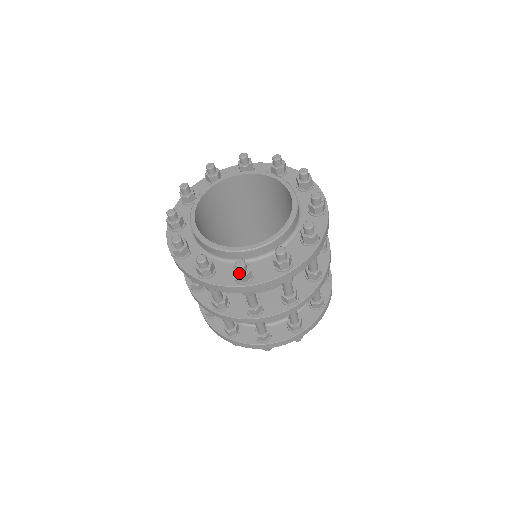
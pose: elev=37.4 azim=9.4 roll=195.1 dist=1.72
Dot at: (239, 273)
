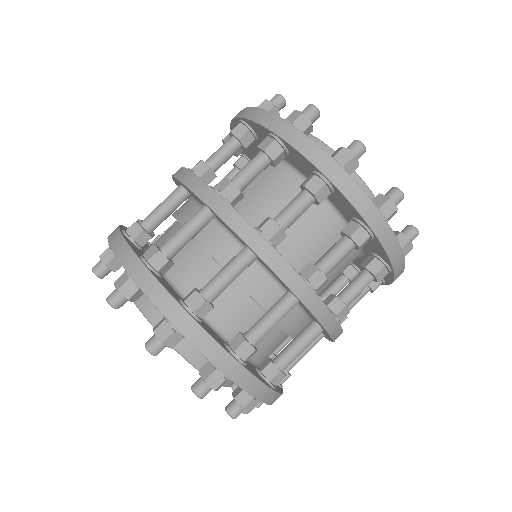
Dot at: (391, 201)
